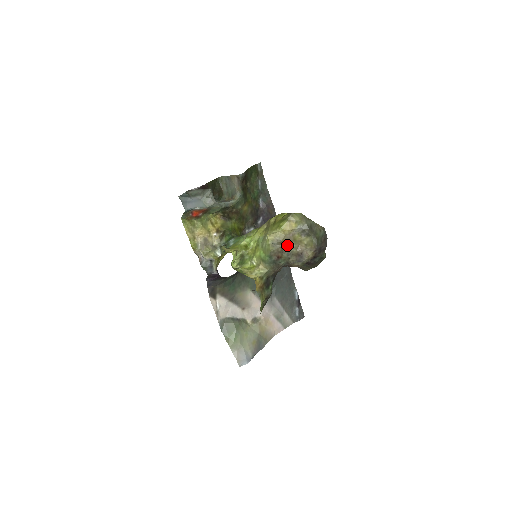
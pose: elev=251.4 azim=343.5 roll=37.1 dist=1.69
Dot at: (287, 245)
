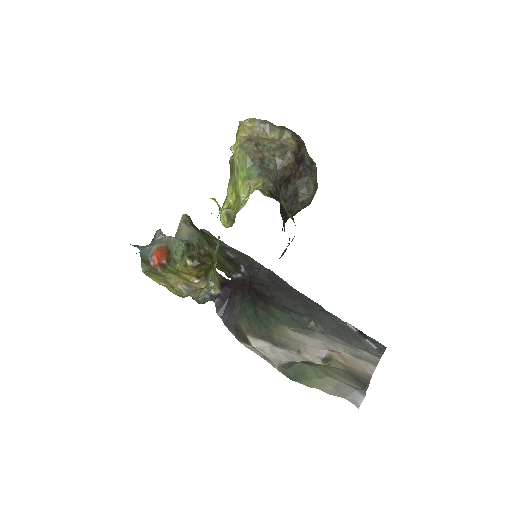
Dot at: (259, 144)
